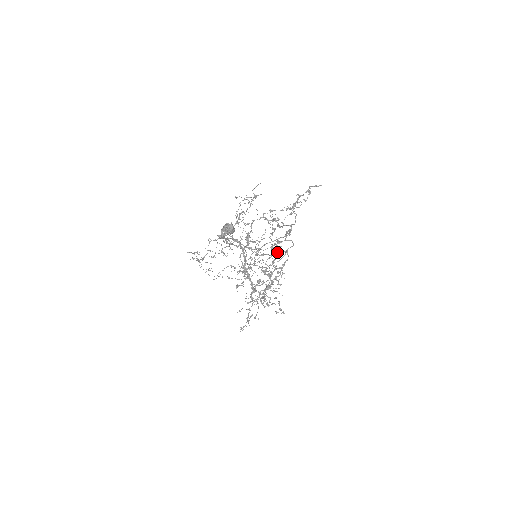
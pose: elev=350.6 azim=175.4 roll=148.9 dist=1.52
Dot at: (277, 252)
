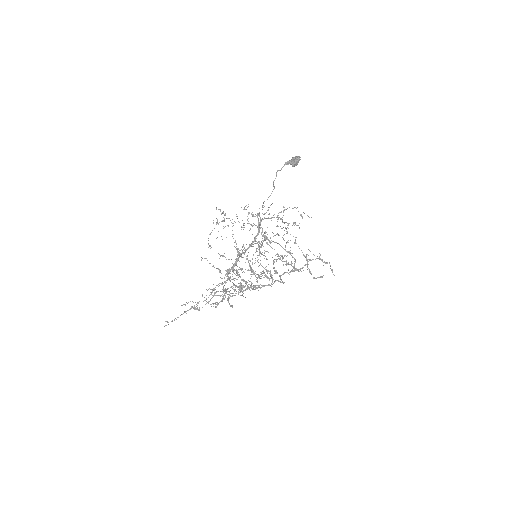
Dot at: occluded
